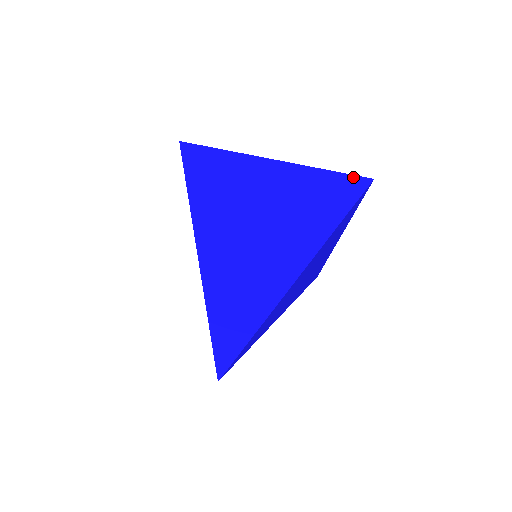
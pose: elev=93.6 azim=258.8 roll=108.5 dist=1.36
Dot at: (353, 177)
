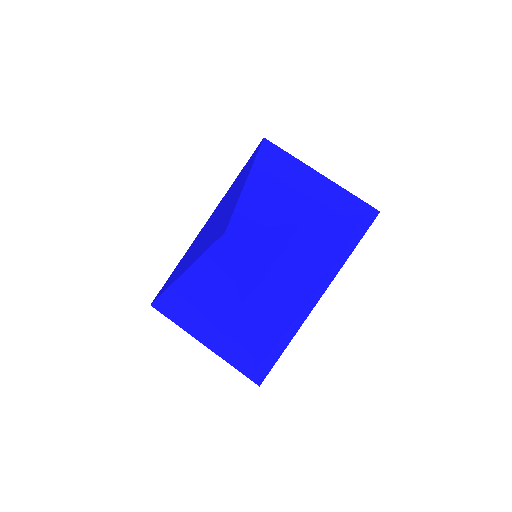
Dot at: (367, 204)
